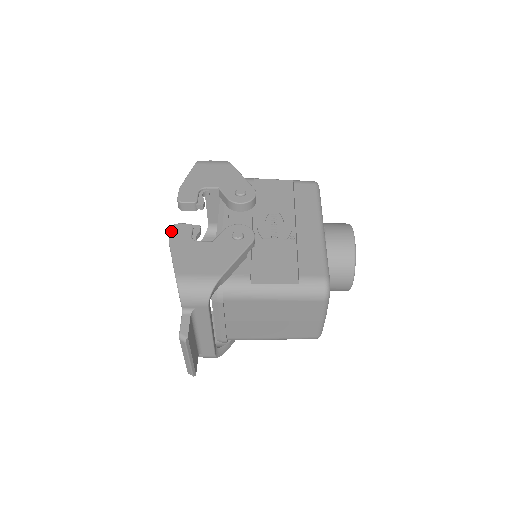
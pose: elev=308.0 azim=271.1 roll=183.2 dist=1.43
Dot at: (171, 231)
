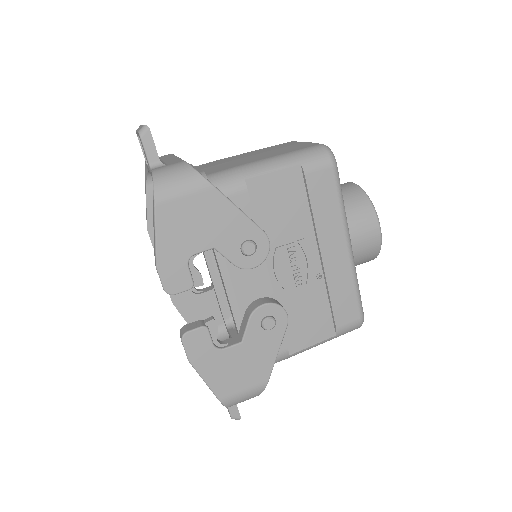
Dot at: (185, 348)
